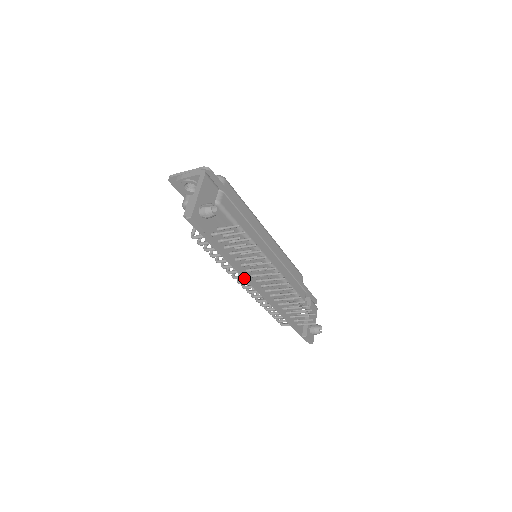
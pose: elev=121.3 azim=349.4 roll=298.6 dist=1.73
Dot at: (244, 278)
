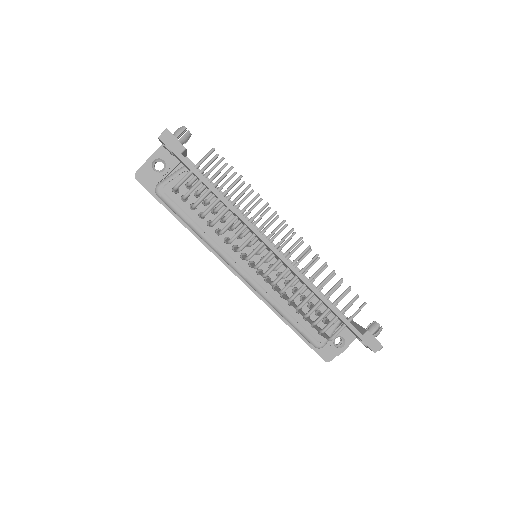
Dot at: (250, 229)
